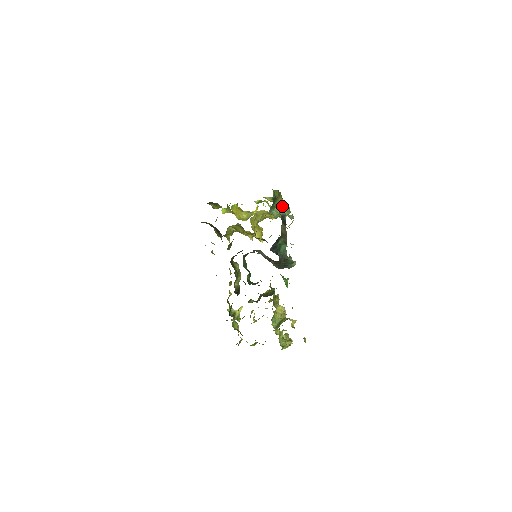
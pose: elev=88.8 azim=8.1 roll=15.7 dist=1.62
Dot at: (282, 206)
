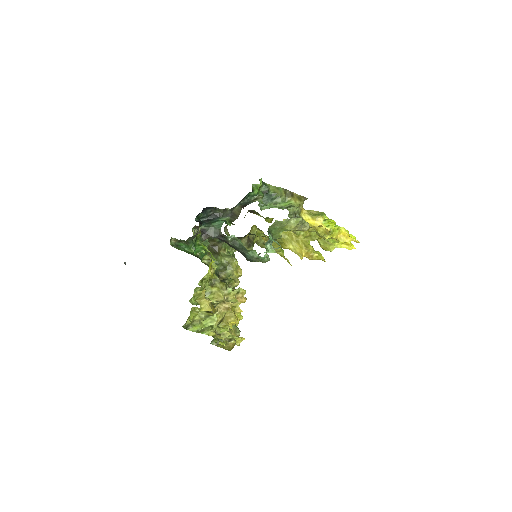
Dot at: (261, 195)
